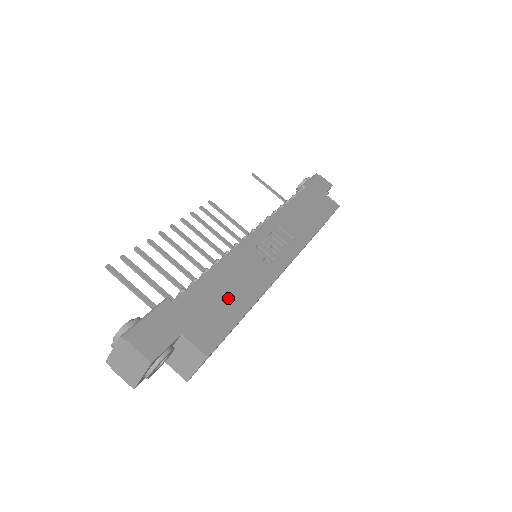
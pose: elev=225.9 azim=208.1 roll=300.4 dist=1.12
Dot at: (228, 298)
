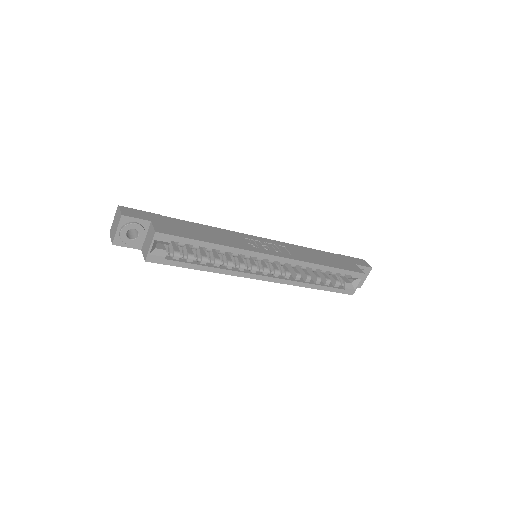
Dot at: (200, 233)
